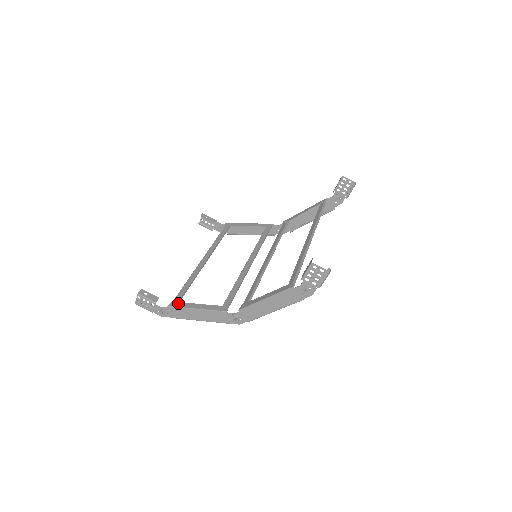
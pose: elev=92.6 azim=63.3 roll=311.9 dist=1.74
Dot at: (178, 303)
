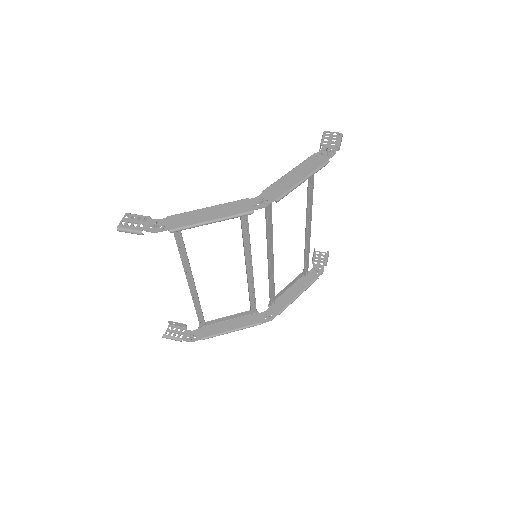
Dot at: occluded
